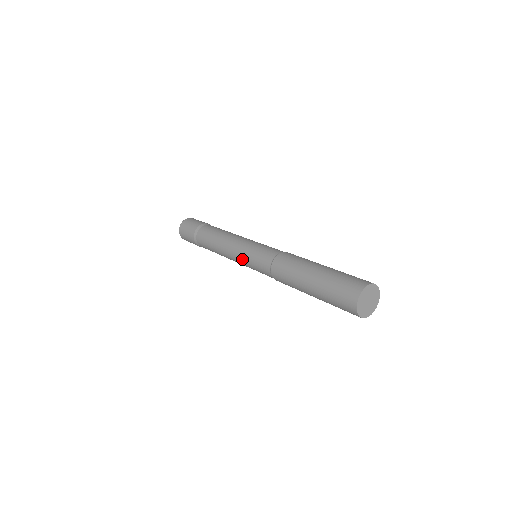
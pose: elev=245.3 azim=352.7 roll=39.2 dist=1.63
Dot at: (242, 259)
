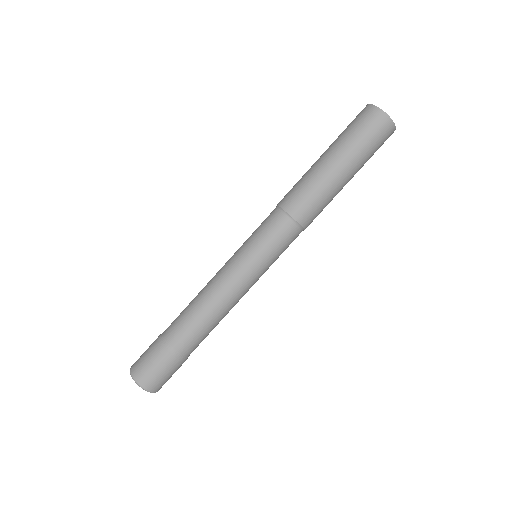
Dot at: (246, 258)
